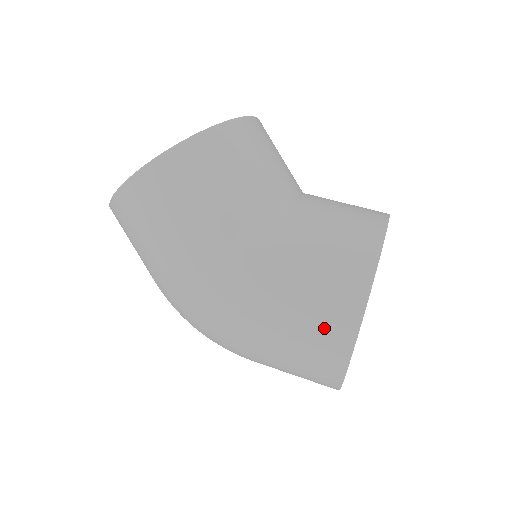
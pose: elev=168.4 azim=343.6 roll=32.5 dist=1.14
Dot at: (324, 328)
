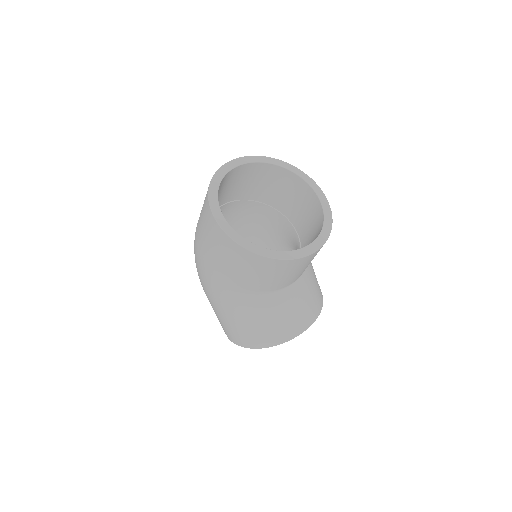
Dot at: (234, 334)
